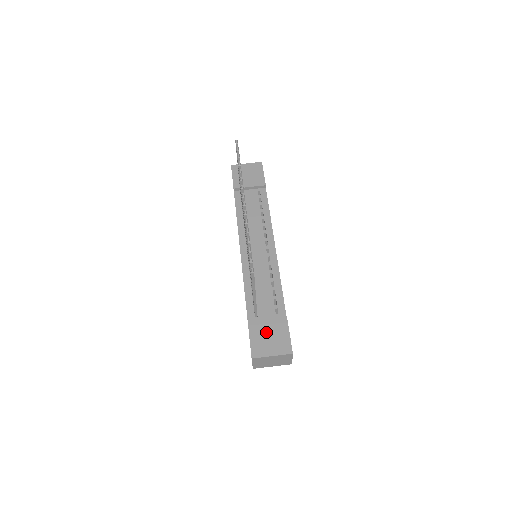
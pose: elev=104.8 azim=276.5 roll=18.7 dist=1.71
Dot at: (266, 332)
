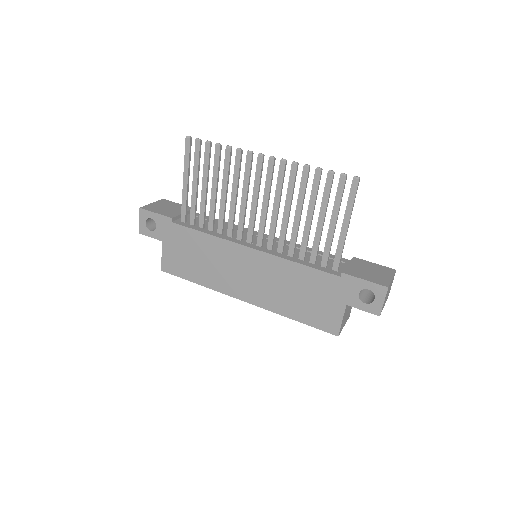
Dot at: (364, 270)
